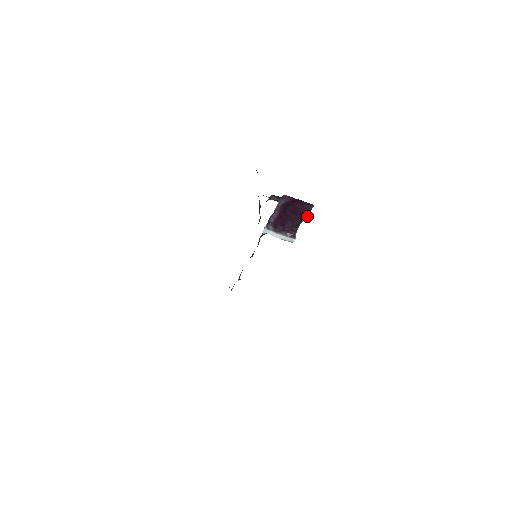
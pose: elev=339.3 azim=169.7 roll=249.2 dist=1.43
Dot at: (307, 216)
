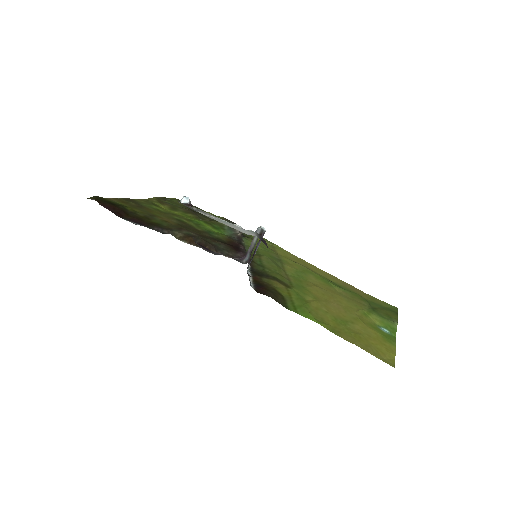
Dot at: (265, 241)
